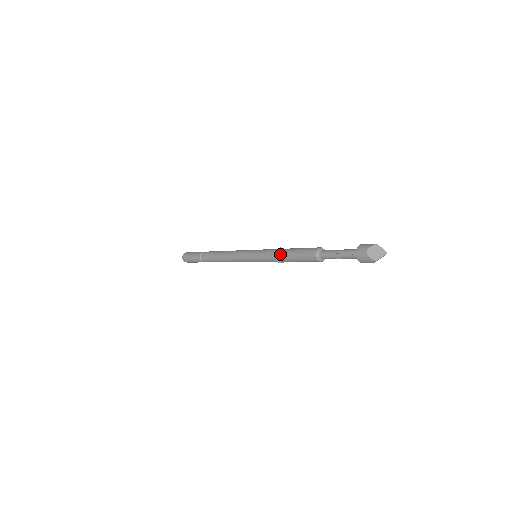
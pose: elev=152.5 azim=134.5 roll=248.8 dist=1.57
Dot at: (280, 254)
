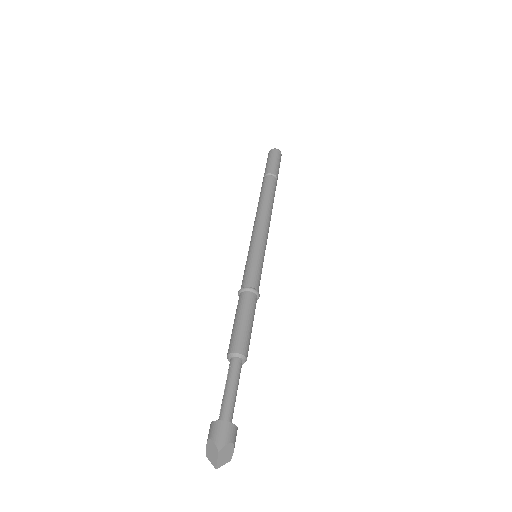
Dot at: (239, 297)
